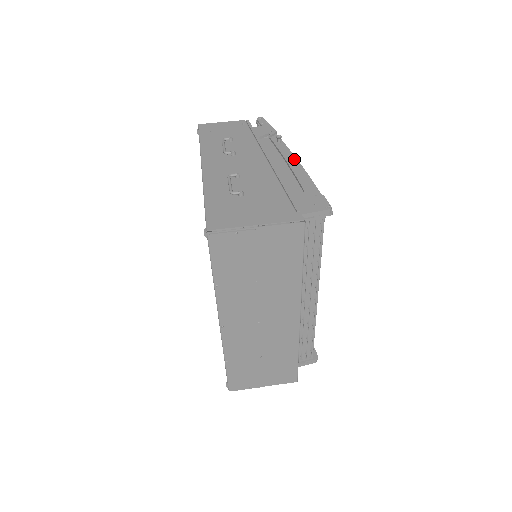
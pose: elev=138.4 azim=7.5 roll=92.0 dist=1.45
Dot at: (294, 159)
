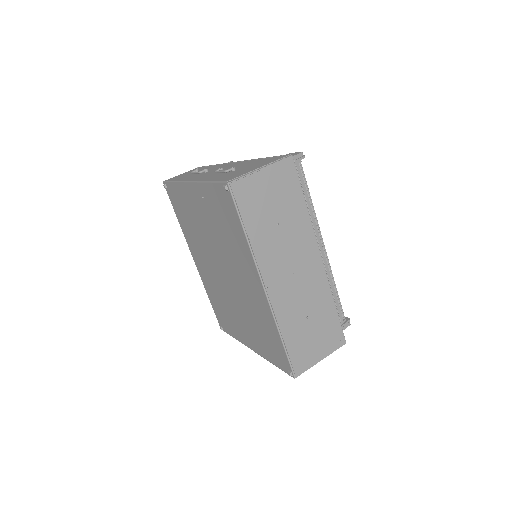
Dot at: occluded
